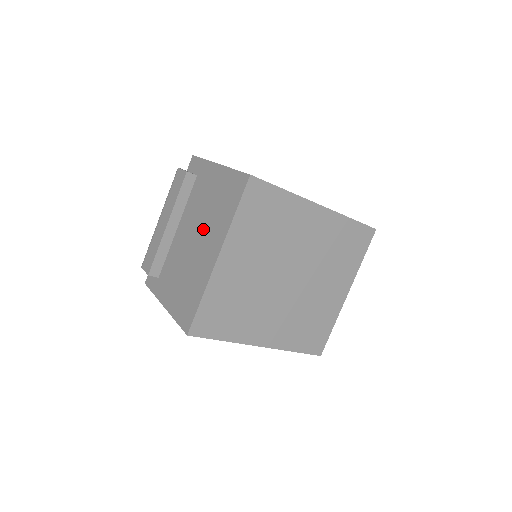
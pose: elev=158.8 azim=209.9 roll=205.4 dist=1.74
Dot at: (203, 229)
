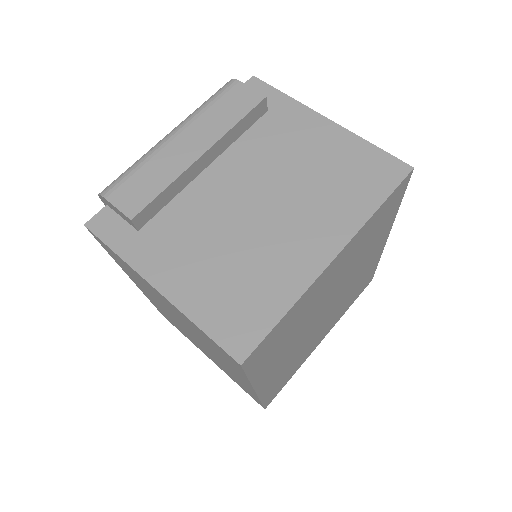
Dot at: (290, 199)
